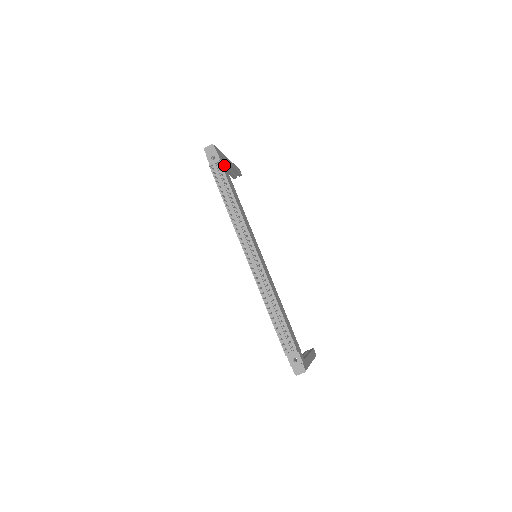
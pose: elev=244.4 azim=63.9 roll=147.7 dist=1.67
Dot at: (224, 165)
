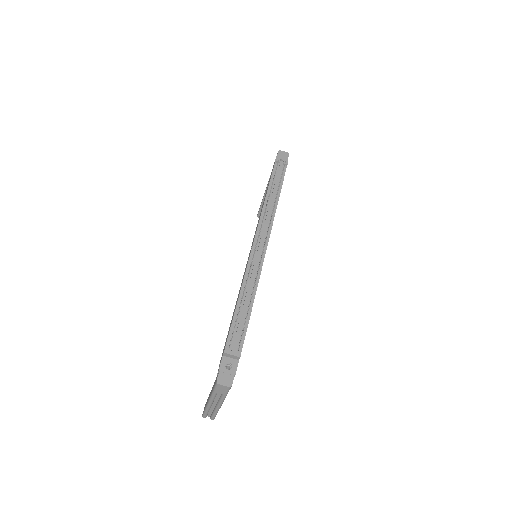
Dot at: occluded
